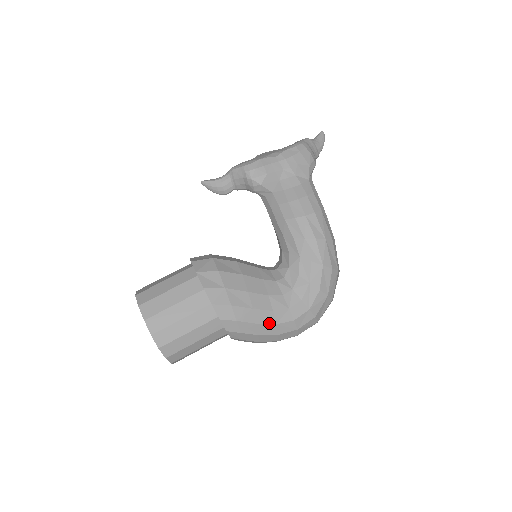
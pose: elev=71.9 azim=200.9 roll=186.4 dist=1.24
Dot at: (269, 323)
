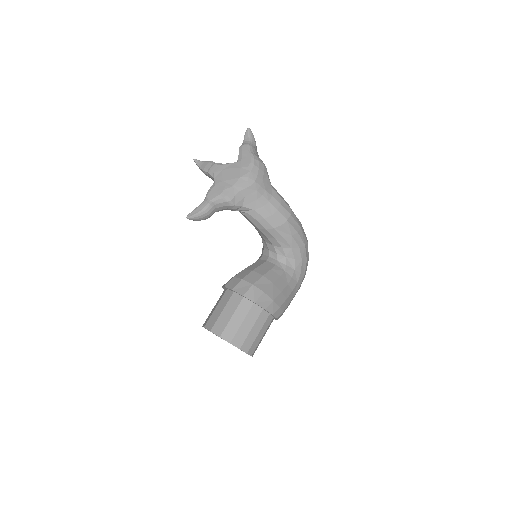
Dot at: (292, 298)
